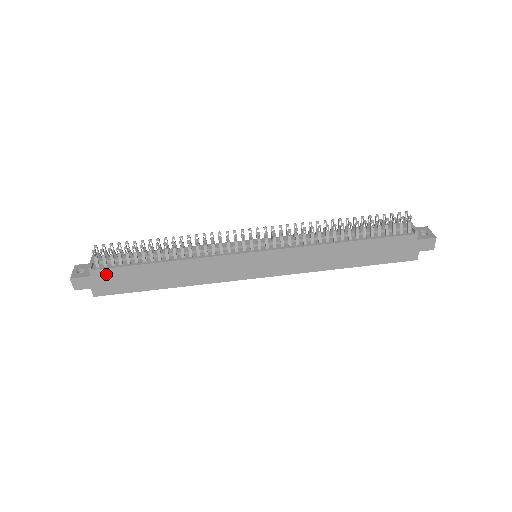
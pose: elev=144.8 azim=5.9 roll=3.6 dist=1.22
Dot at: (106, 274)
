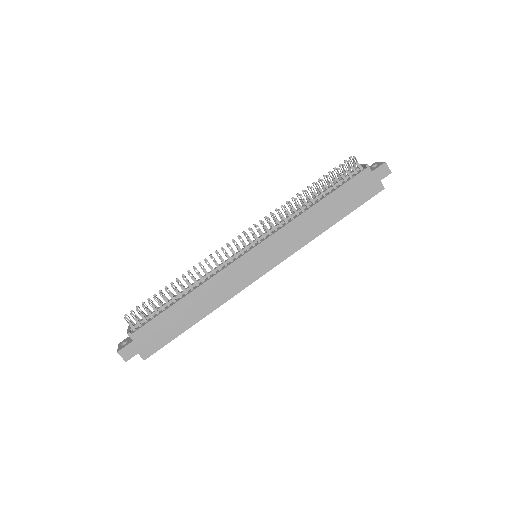
Dot at: (144, 333)
